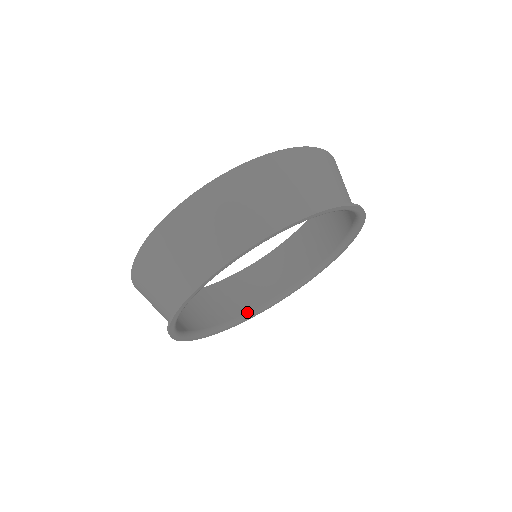
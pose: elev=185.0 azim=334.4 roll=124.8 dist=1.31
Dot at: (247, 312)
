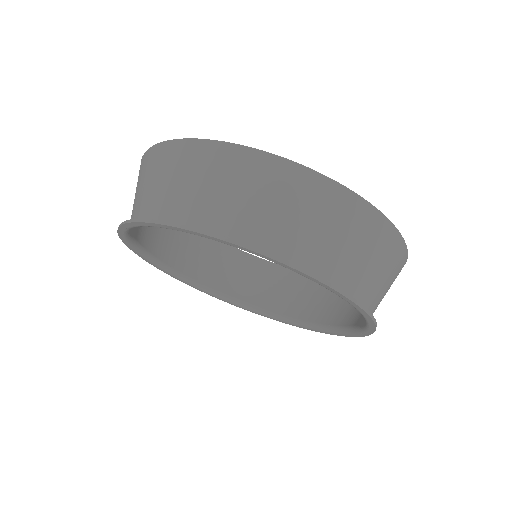
Dot at: (158, 257)
